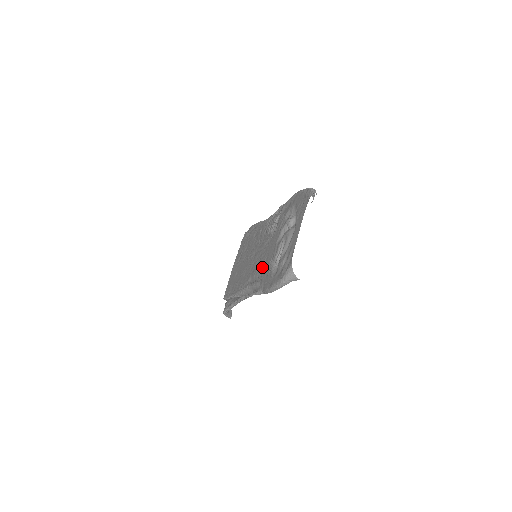
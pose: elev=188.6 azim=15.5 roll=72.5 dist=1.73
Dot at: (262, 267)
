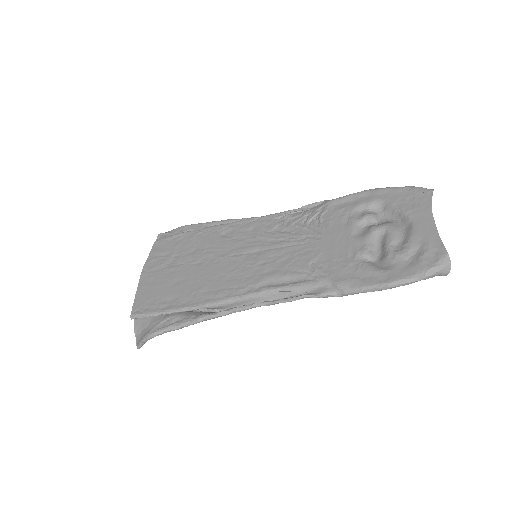
Dot at: (316, 264)
